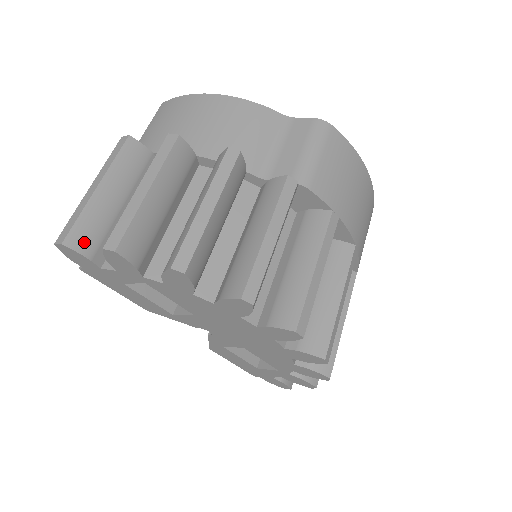
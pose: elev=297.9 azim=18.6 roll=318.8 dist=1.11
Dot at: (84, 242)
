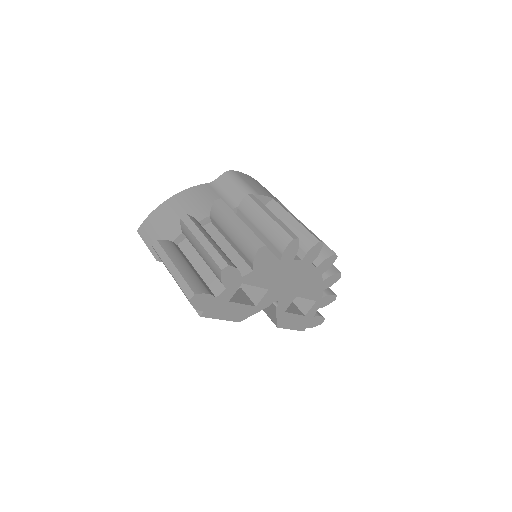
Dot at: (200, 288)
